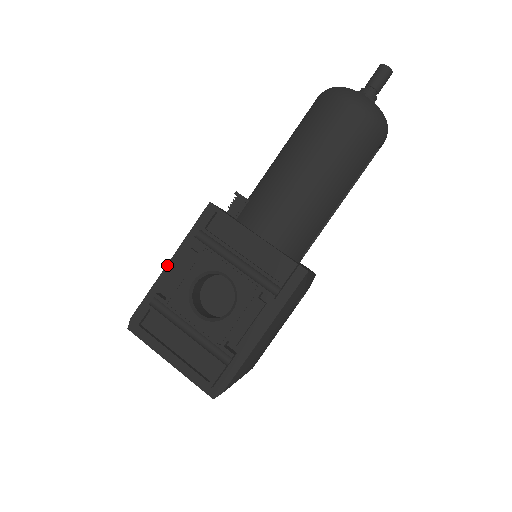
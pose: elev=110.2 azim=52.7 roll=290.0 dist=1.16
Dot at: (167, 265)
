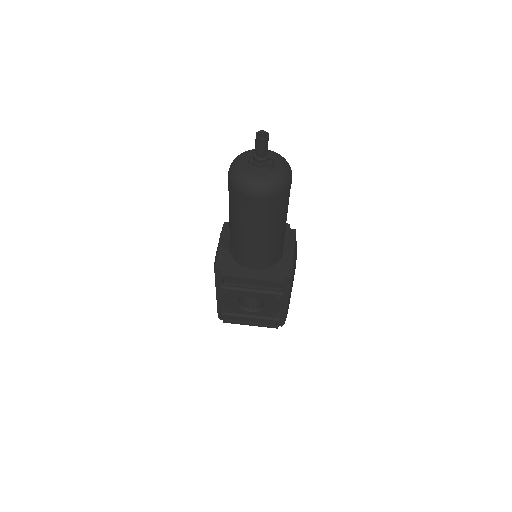
Dot at: (216, 296)
